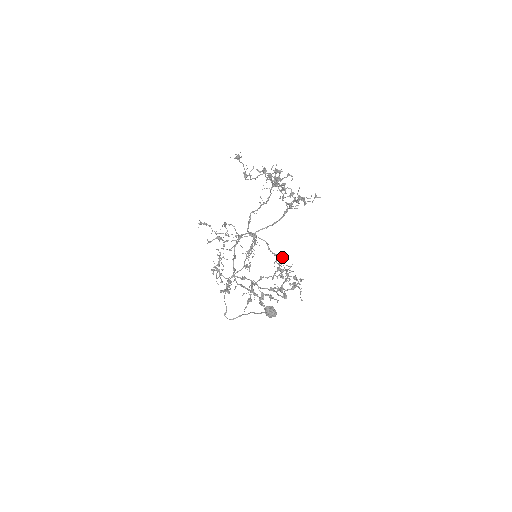
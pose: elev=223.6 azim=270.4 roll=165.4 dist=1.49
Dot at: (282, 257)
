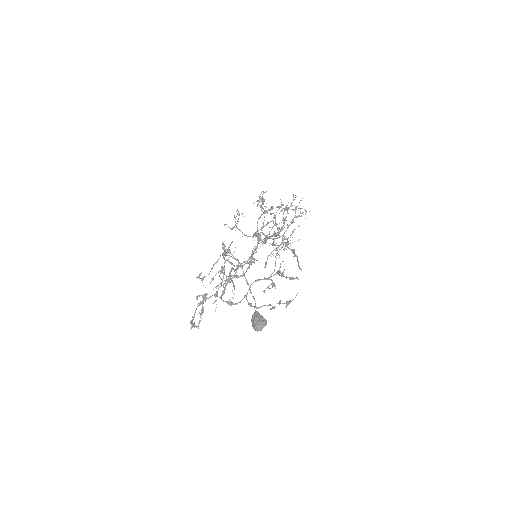
Dot at: occluded
